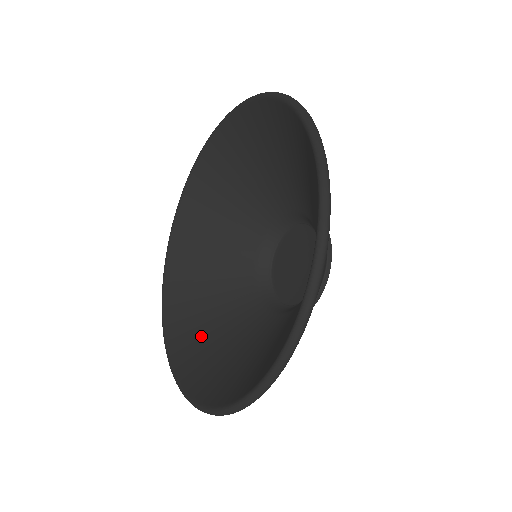
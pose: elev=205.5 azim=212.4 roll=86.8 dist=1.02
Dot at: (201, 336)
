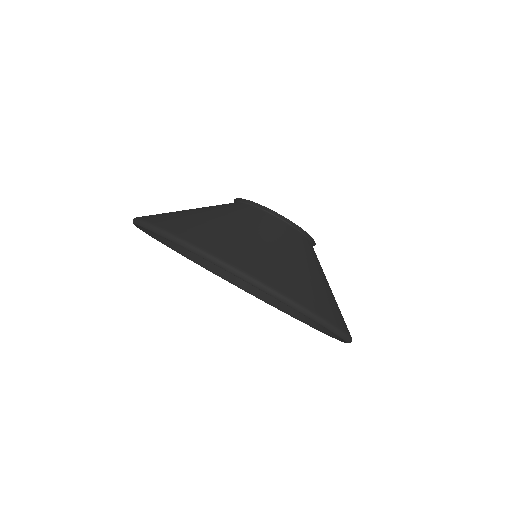
Dot at: occluded
